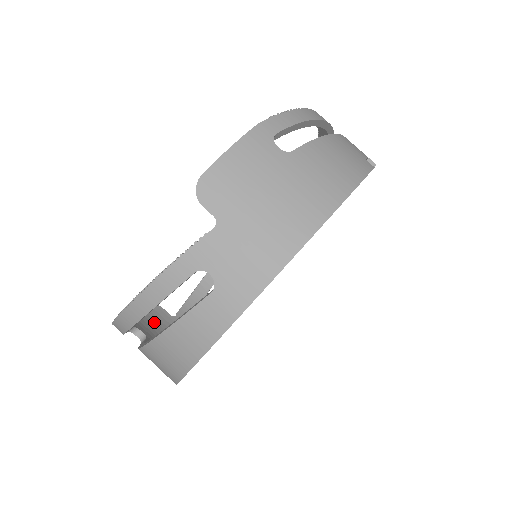
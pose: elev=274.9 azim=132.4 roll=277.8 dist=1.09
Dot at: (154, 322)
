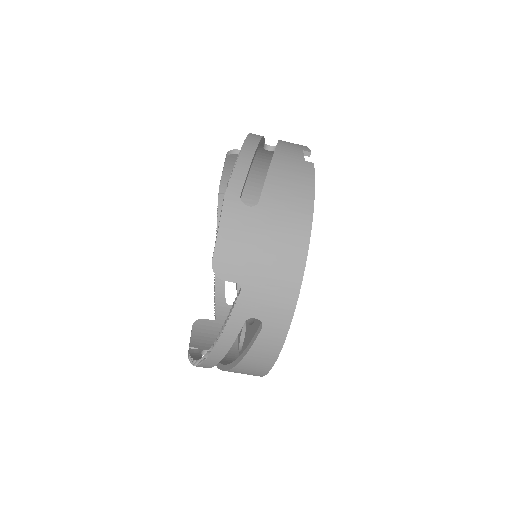
Dot at: (207, 335)
